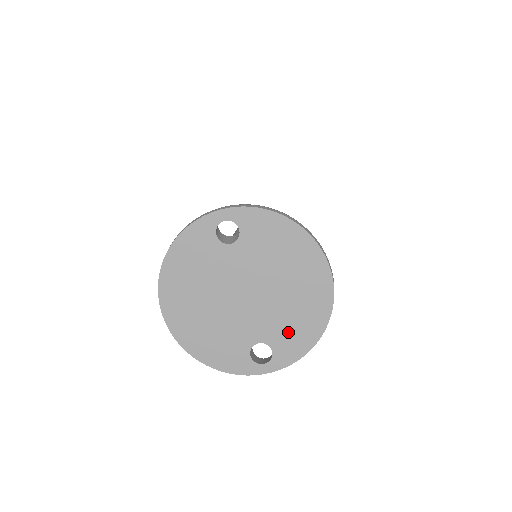
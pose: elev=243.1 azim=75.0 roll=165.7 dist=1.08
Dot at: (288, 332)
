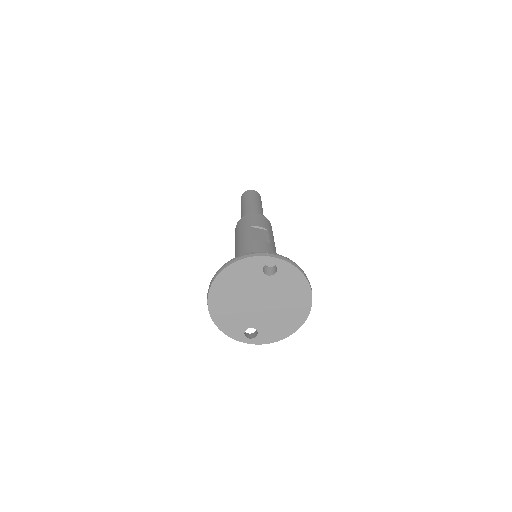
Dot at: (271, 329)
